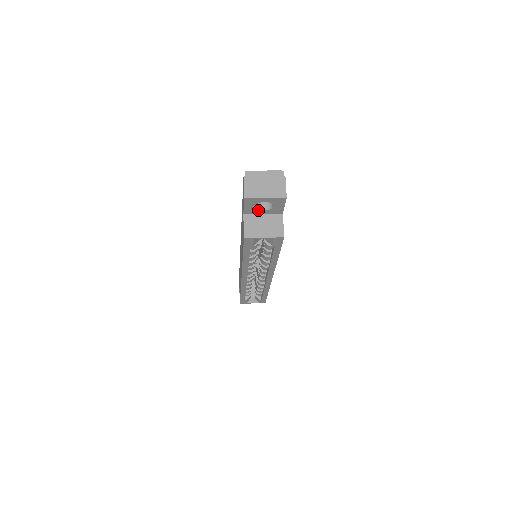
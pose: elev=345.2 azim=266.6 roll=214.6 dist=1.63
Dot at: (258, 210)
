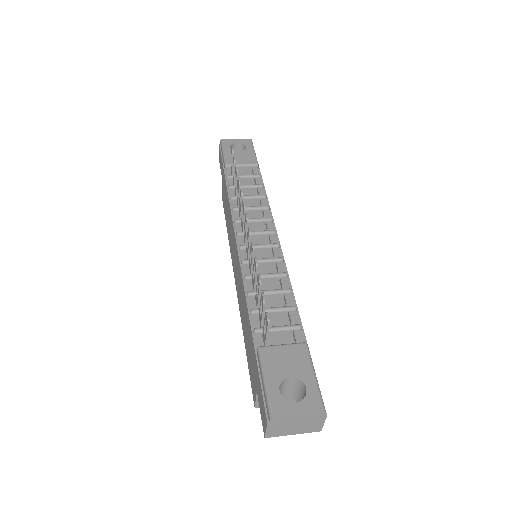
Dot at: occluded
